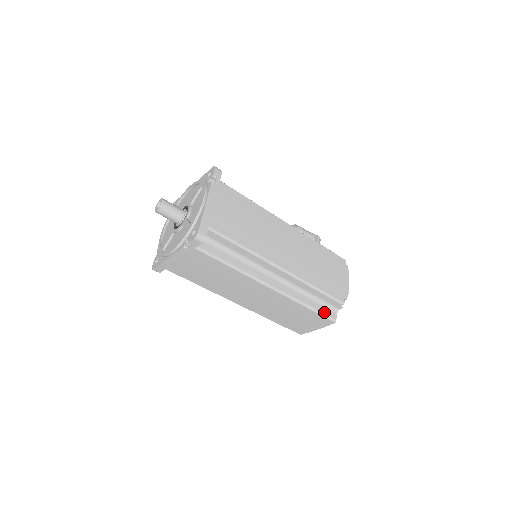
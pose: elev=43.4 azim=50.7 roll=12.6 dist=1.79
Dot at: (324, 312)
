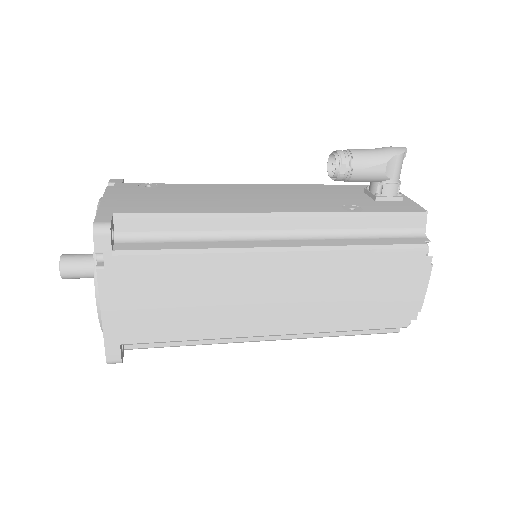
Dot at: (374, 331)
